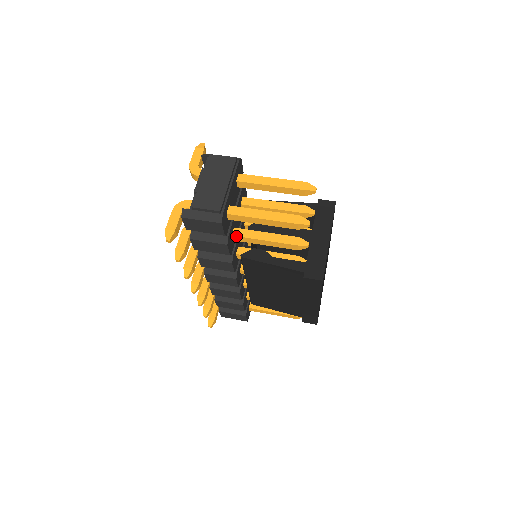
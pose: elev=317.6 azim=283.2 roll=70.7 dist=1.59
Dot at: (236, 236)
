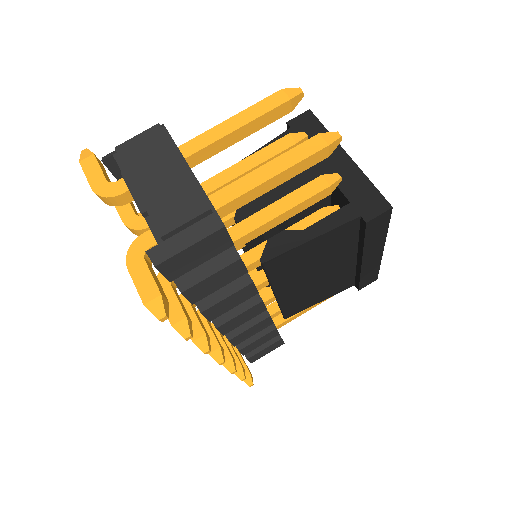
Dot at: (238, 239)
